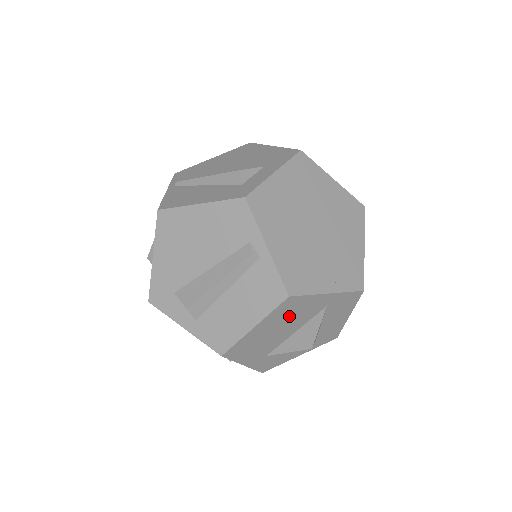
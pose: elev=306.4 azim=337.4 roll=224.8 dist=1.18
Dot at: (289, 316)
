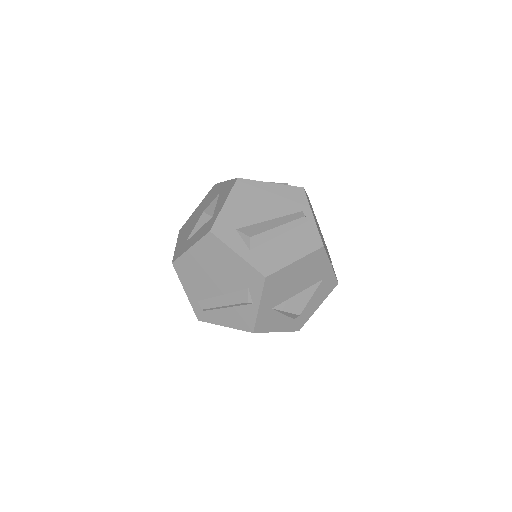
Dot at: (309, 269)
